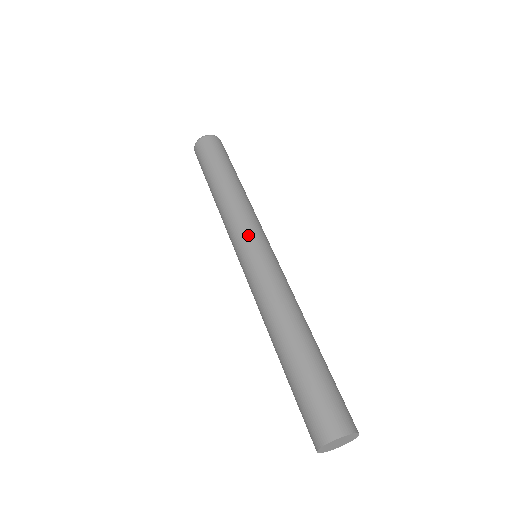
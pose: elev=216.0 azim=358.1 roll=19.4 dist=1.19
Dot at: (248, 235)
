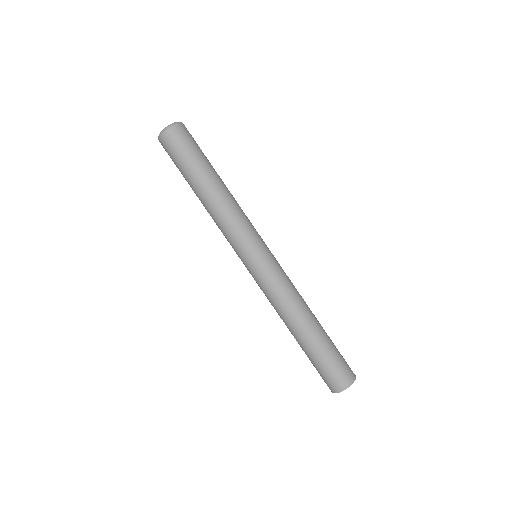
Dot at: (247, 248)
